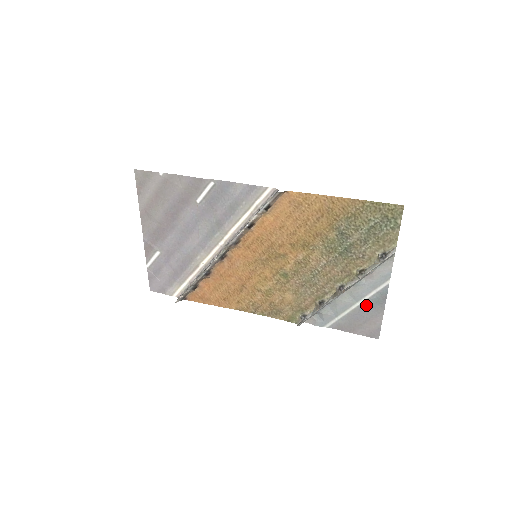
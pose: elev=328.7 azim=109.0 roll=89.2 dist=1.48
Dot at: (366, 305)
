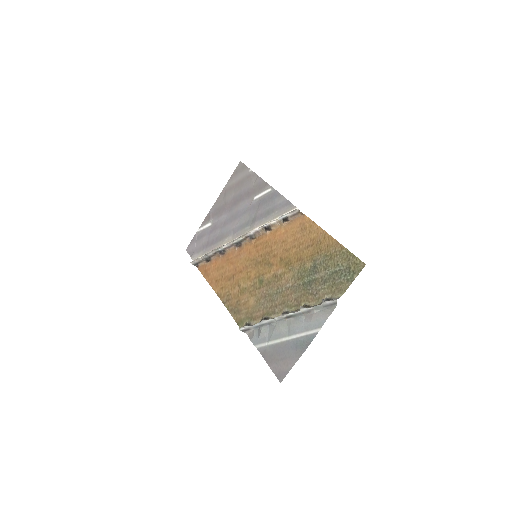
Dot at: (293, 343)
